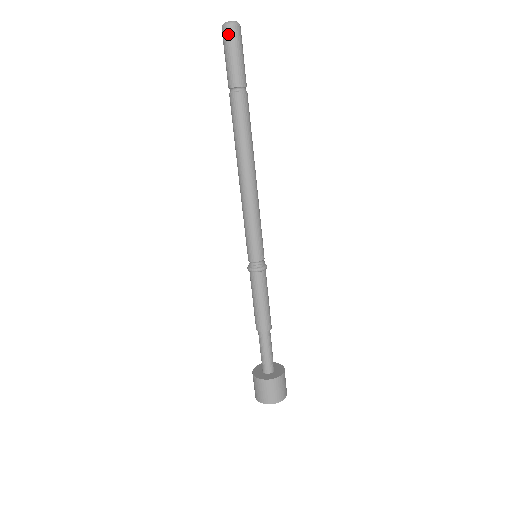
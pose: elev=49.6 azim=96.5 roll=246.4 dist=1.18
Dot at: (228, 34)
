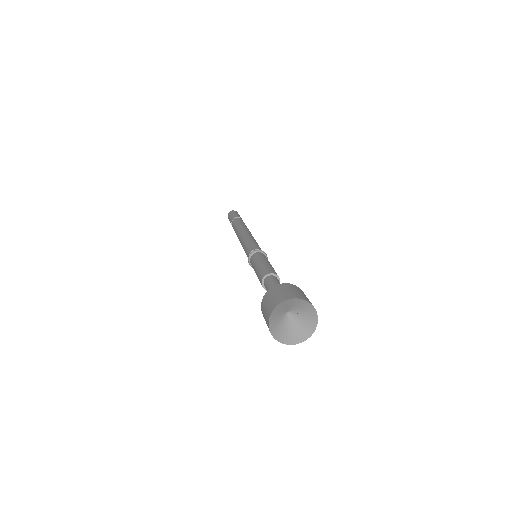
Dot at: (230, 213)
